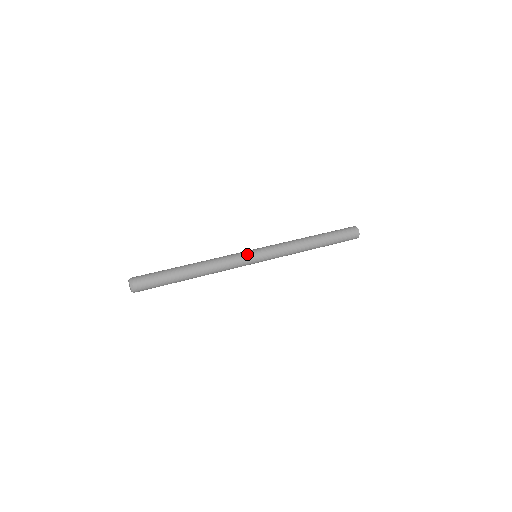
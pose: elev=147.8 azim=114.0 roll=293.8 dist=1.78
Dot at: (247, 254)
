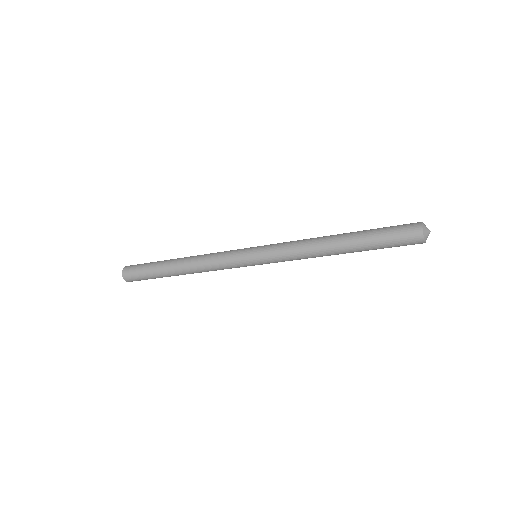
Dot at: (239, 252)
